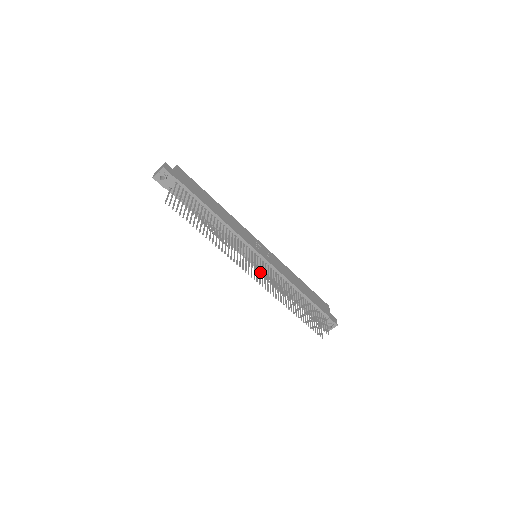
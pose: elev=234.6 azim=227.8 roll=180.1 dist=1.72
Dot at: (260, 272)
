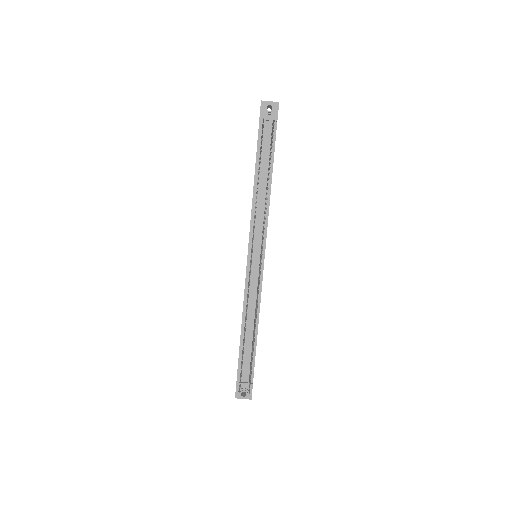
Dot at: occluded
